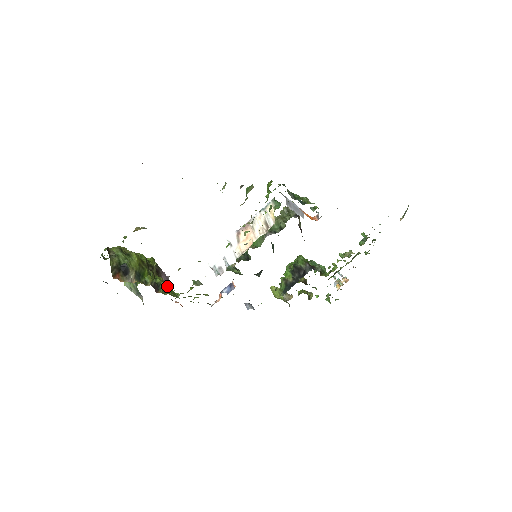
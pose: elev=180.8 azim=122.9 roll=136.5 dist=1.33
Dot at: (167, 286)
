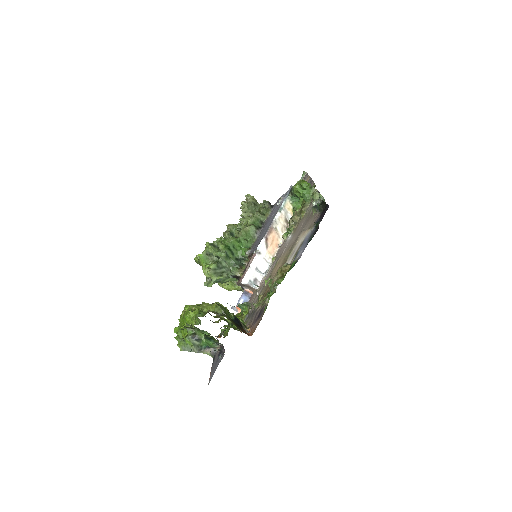
Dot at: occluded
